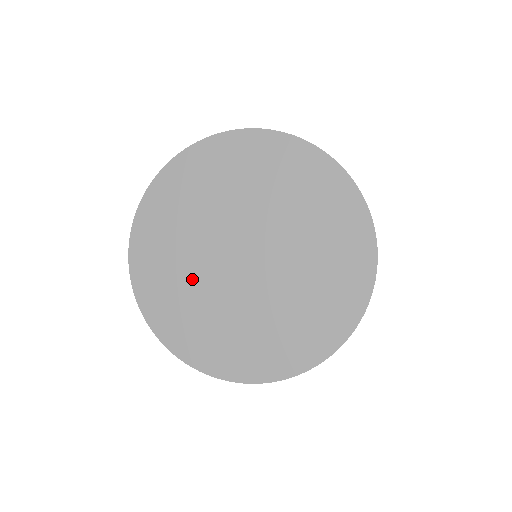
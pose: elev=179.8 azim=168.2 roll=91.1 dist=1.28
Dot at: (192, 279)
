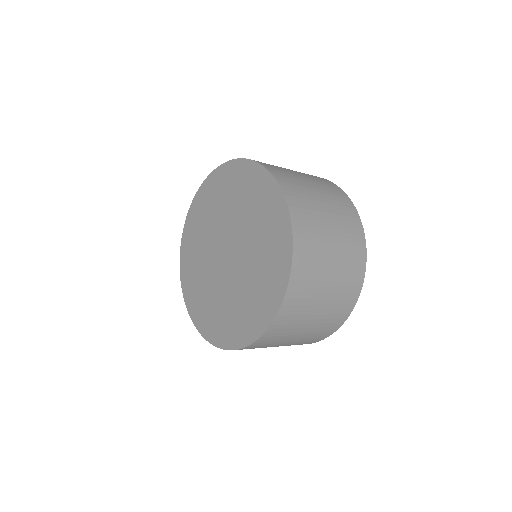
Dot at: (206, 281)
